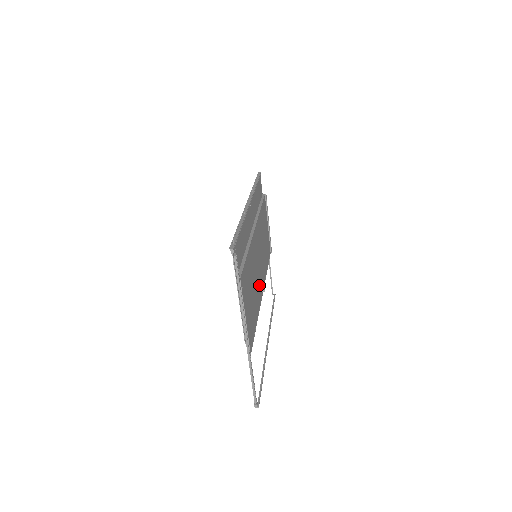
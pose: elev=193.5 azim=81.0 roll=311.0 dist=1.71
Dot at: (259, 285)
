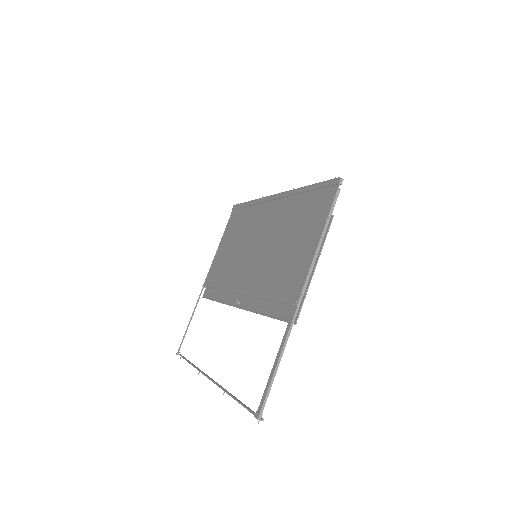
Dot at: occluded
